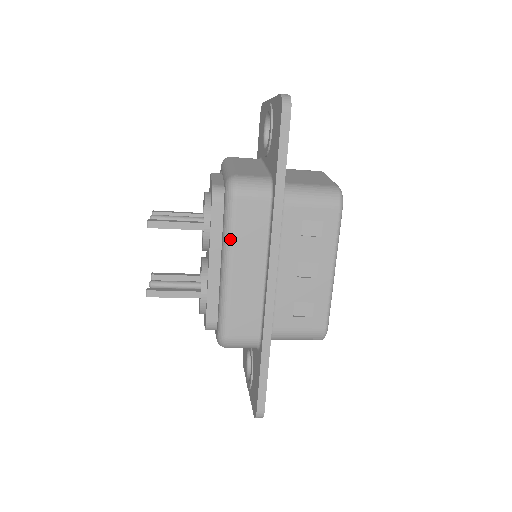
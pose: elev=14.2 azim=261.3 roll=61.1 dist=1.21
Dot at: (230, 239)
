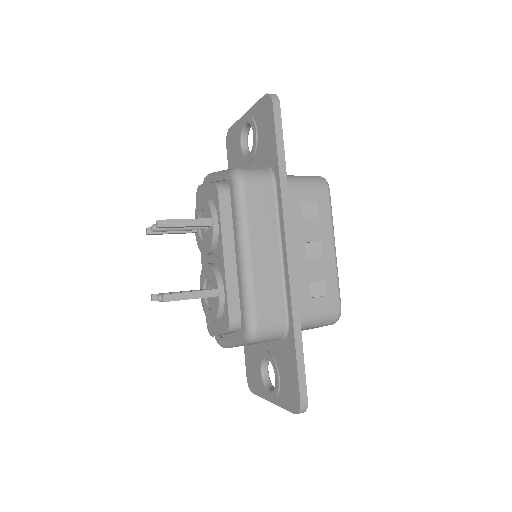
Dot at: (245, 223)
